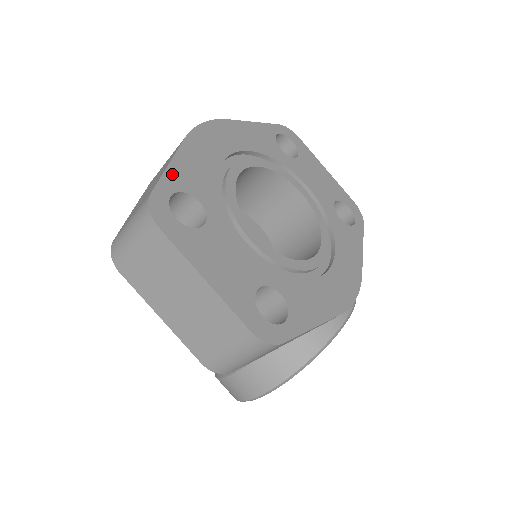
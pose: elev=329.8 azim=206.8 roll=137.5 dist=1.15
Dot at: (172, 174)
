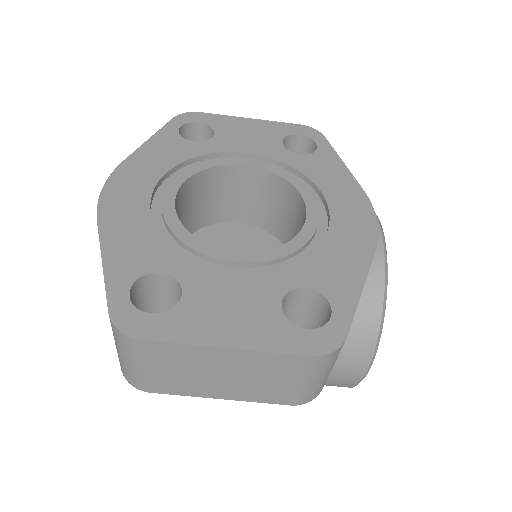
Dot at: (113, 272)
